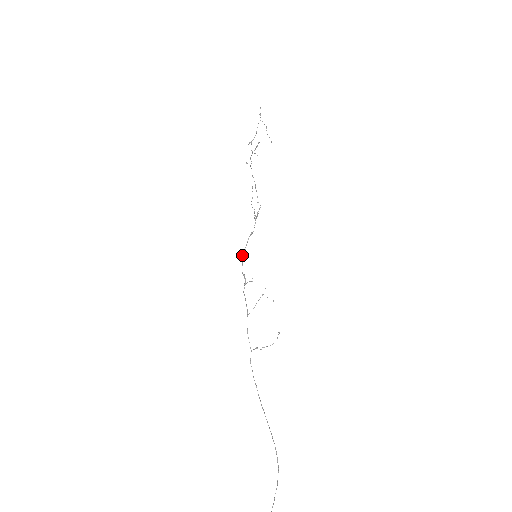
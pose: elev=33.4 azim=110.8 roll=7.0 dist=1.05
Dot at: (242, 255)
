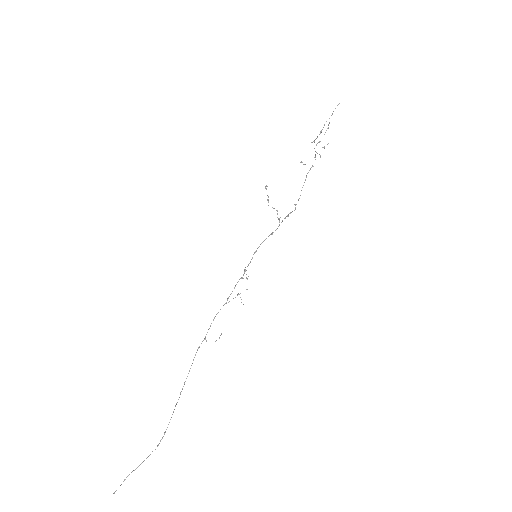
Dot at: (255, 251)
